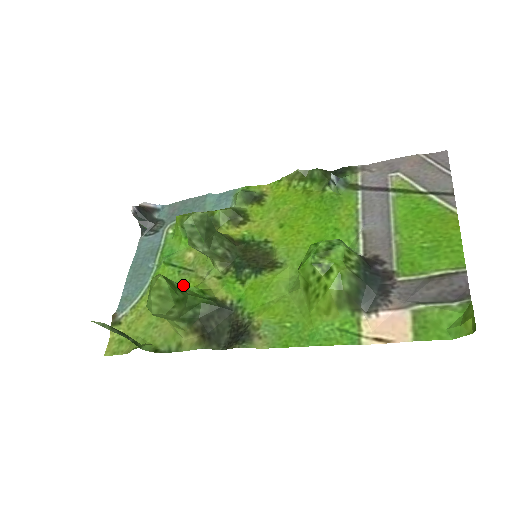
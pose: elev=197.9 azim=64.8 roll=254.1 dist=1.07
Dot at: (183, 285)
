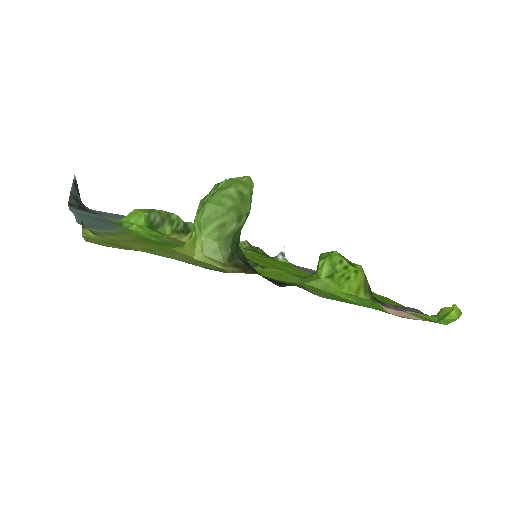
Dot at: (177, 246)
